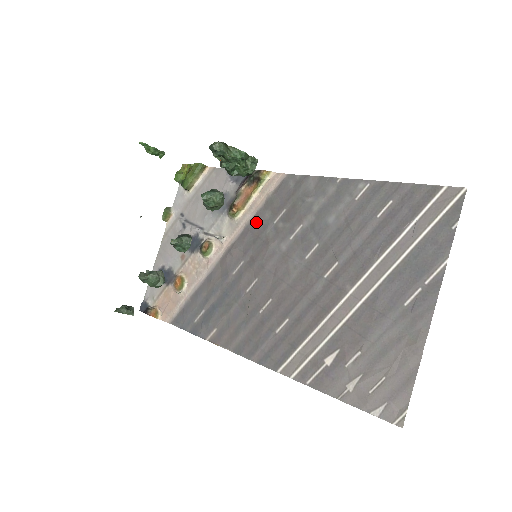
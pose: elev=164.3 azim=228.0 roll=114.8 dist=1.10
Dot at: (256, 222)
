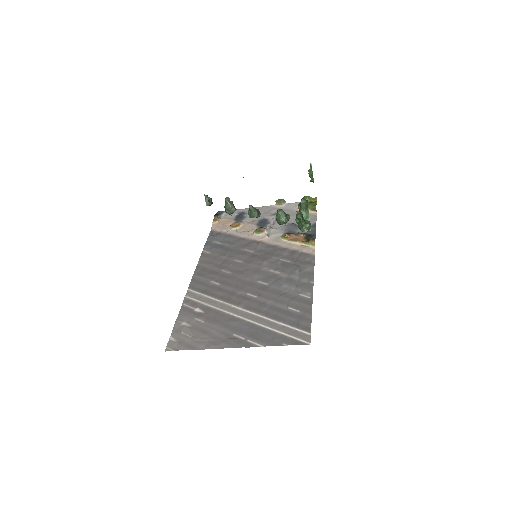
Dot at: (280, 250)
